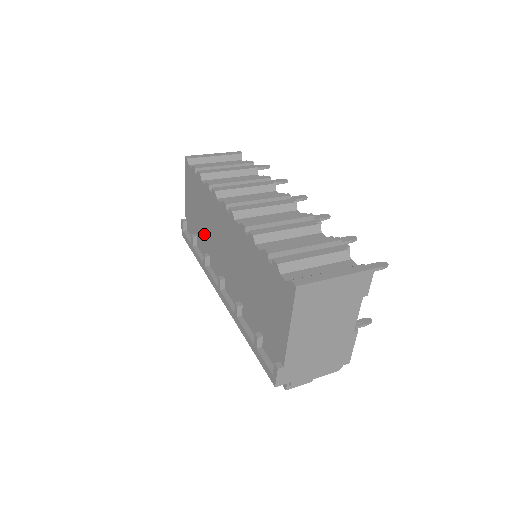
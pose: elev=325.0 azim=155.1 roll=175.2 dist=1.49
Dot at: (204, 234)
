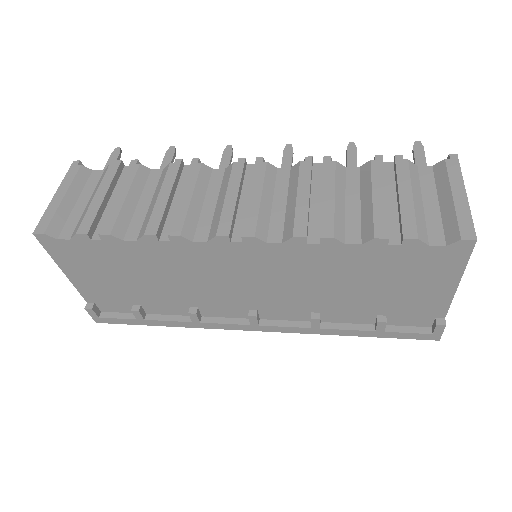
Dot at: (166, 294)
